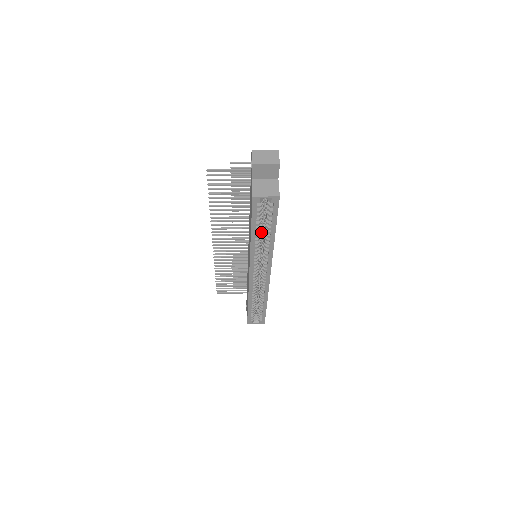
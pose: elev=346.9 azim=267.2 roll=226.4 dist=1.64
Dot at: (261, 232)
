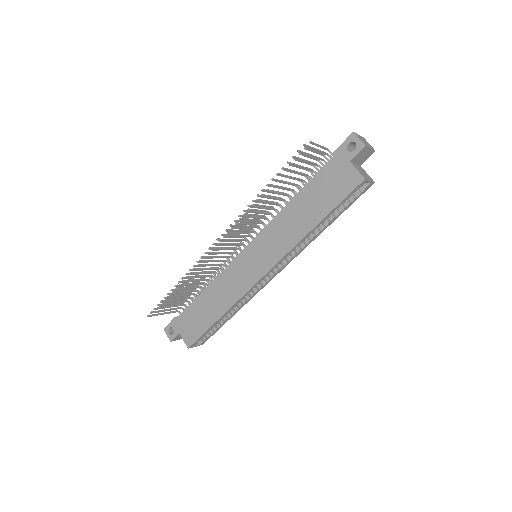
Dot at: occluded
